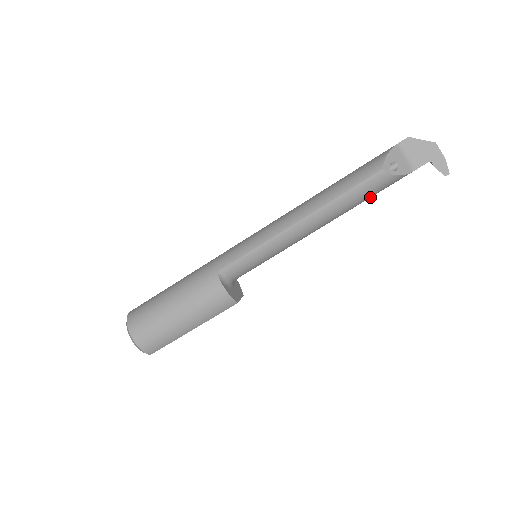
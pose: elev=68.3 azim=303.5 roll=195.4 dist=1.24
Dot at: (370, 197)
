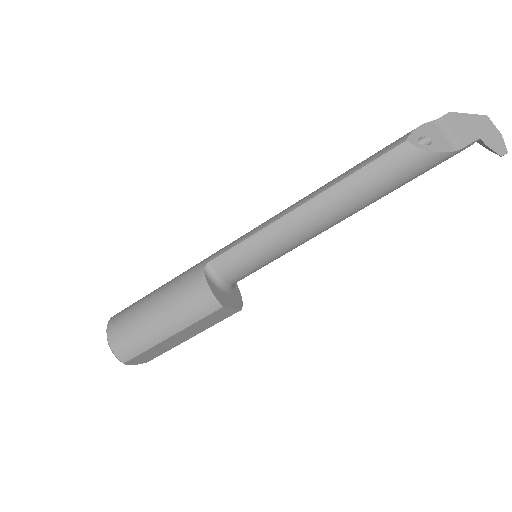
Dot at: (397, 184)
